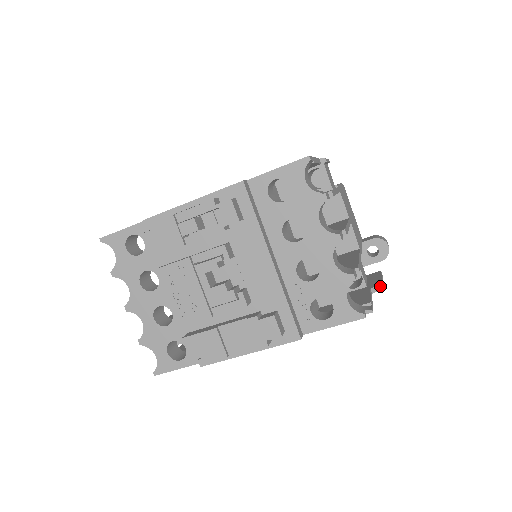
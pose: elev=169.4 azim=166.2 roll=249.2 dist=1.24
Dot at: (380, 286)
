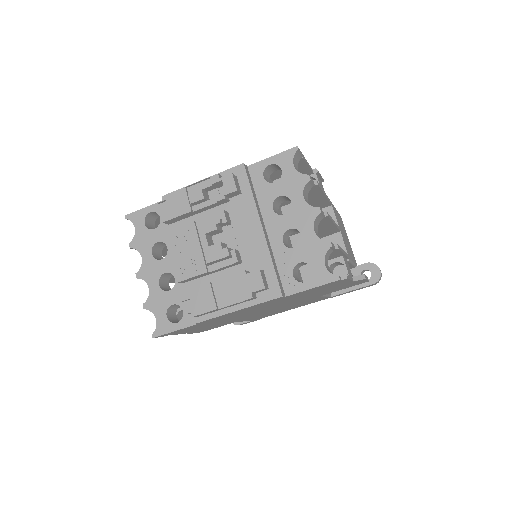
Dot at: (361, 277)
